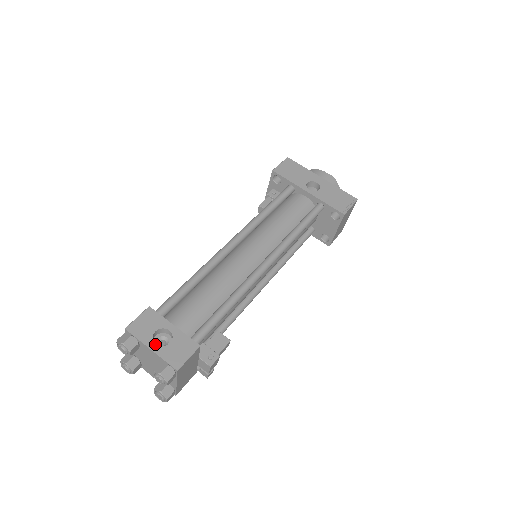
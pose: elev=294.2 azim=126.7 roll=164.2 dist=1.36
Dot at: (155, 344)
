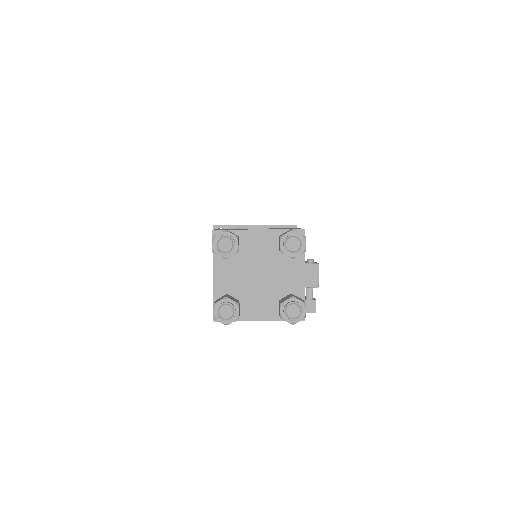
Dot at: (258, 229)
